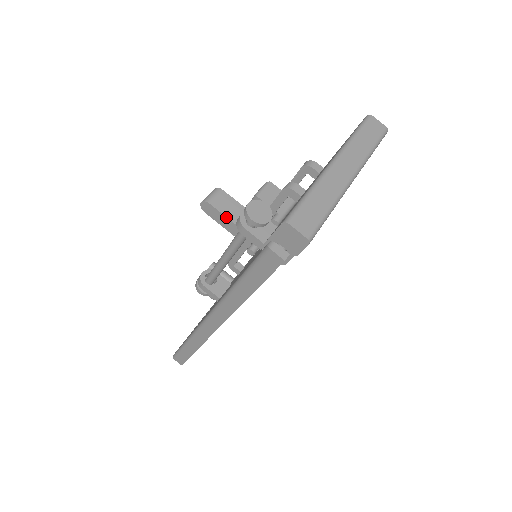
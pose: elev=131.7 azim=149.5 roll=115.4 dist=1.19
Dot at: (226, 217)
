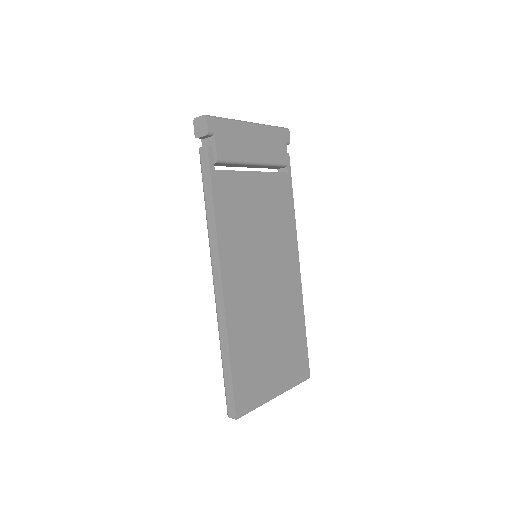
Dot at: occluded
